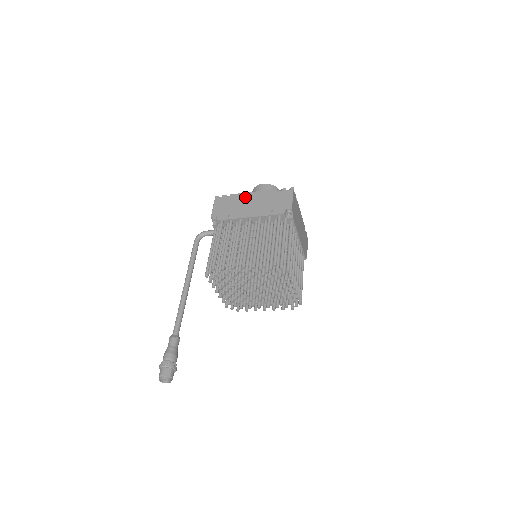
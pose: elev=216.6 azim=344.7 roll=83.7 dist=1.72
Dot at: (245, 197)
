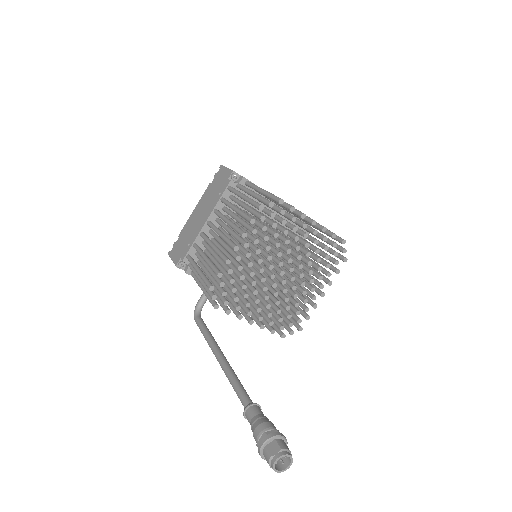
Dot at: (190, 220)
